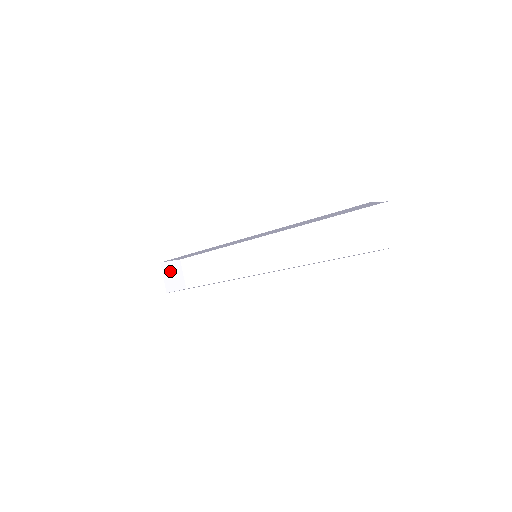
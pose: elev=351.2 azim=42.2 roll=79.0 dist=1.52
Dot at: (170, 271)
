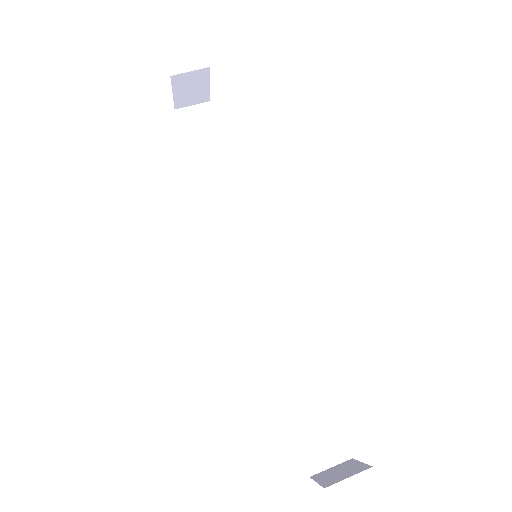
Dot at: (187, 84)
